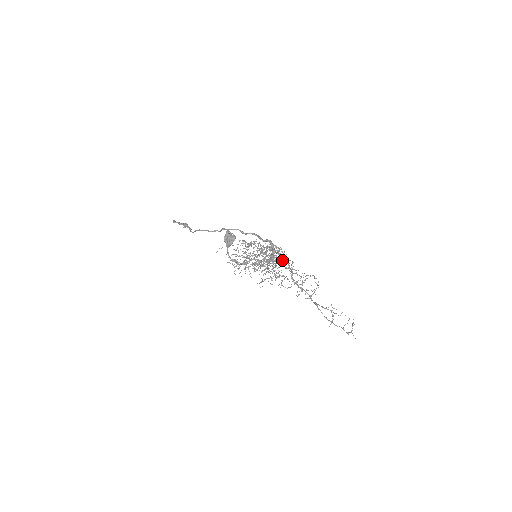
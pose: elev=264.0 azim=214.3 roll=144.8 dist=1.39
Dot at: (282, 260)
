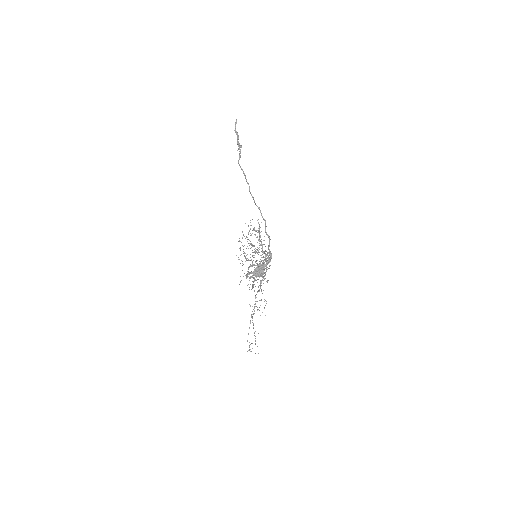
Dot at: occluded
